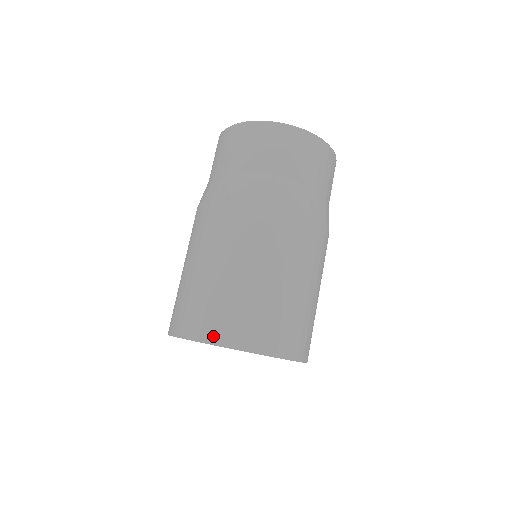
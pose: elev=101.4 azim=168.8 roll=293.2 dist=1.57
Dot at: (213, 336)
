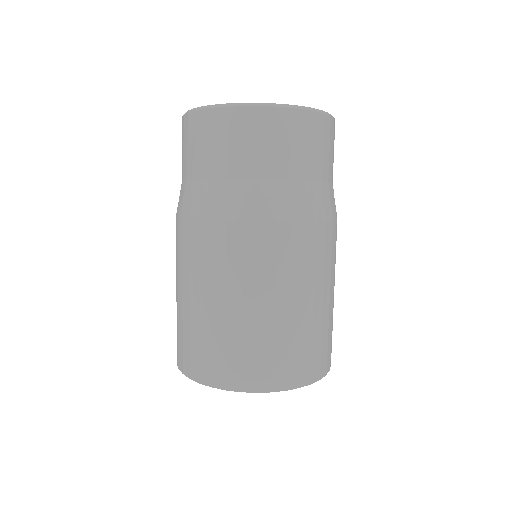
Dot at: (288, 382)
